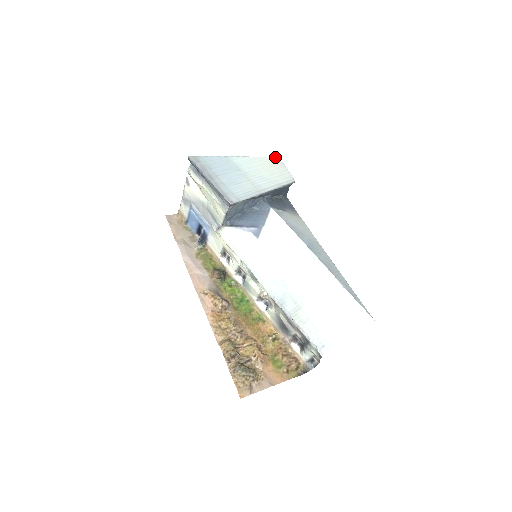
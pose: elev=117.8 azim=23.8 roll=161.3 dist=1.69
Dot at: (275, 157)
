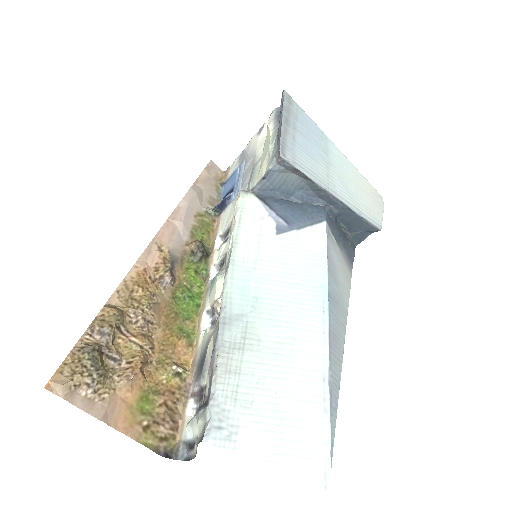
Dot at: occluded
